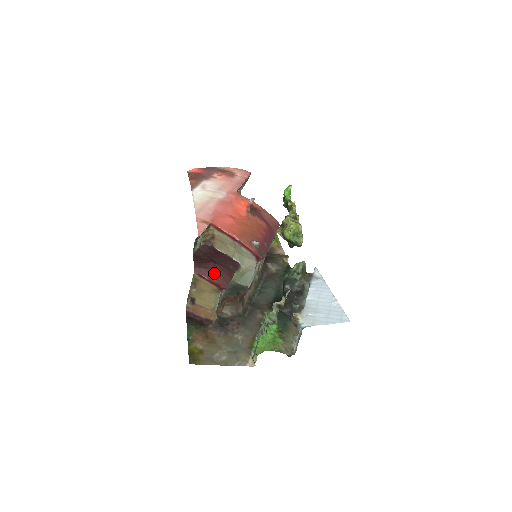
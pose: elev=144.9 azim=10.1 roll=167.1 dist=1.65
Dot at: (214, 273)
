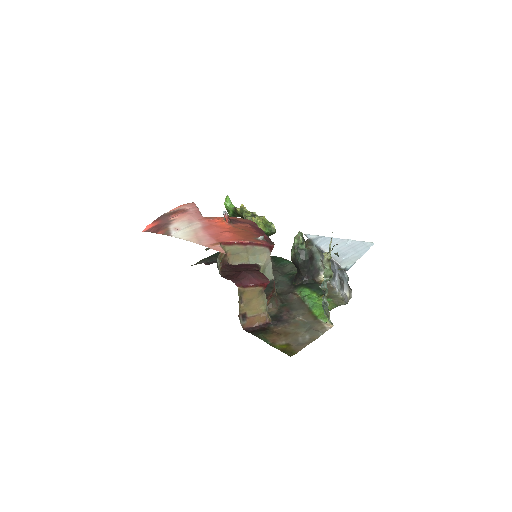
Dot at: (252, 278)
